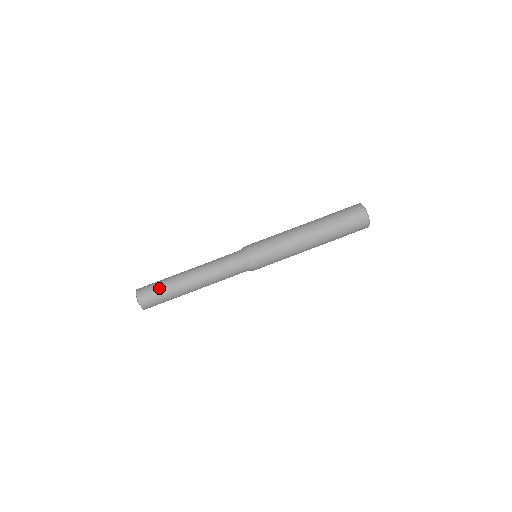
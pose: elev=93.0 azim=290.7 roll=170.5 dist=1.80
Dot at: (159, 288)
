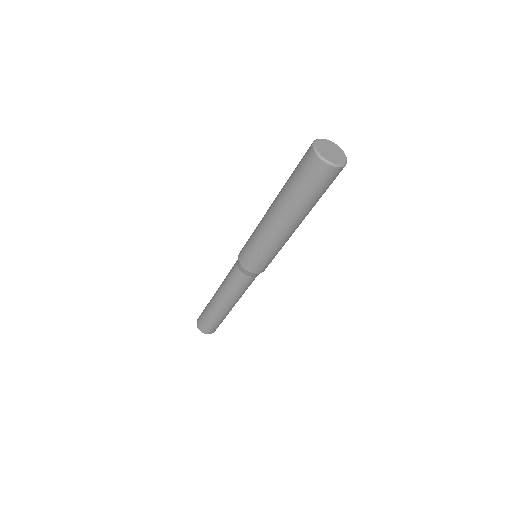
Dot at: (205, 316)
